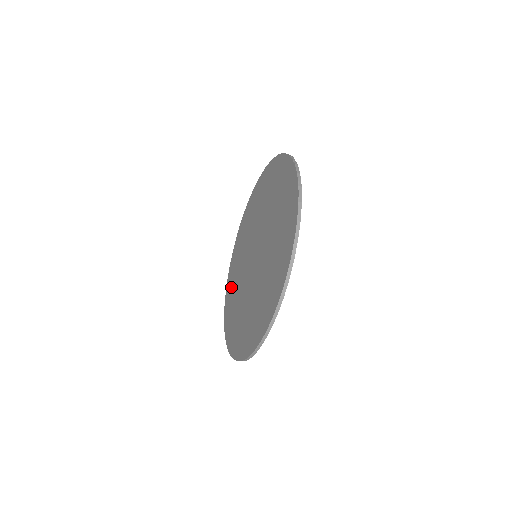
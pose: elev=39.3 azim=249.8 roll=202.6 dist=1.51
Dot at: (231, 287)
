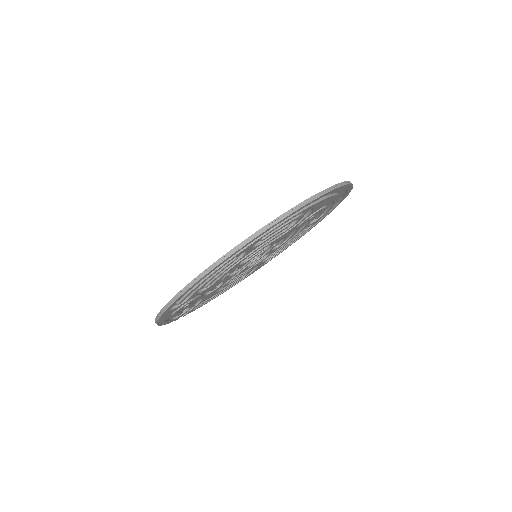
Dot at: occluded
